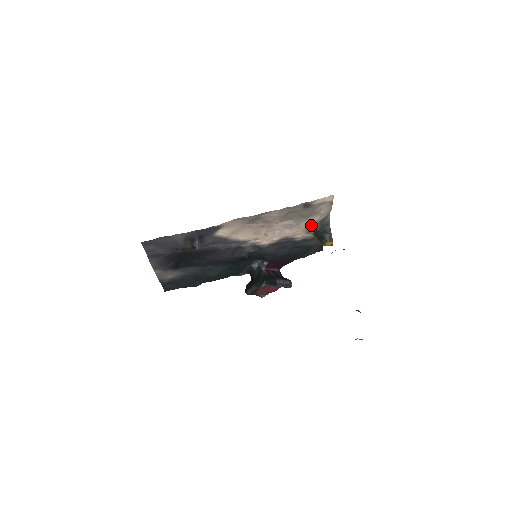
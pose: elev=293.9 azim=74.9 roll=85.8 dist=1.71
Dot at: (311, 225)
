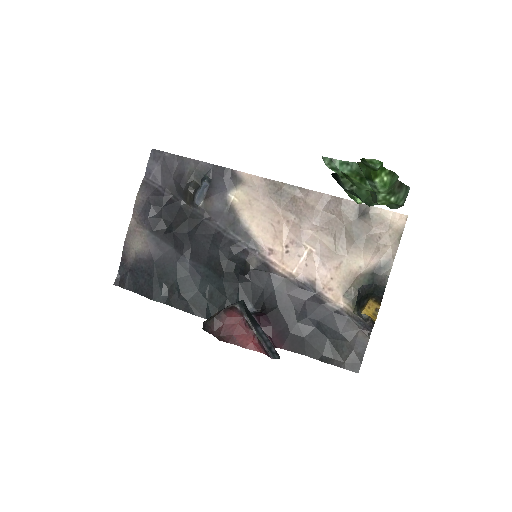
Dot at: (357, 276)
